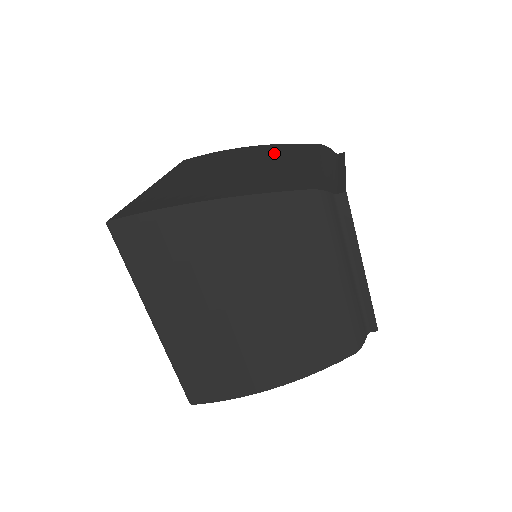
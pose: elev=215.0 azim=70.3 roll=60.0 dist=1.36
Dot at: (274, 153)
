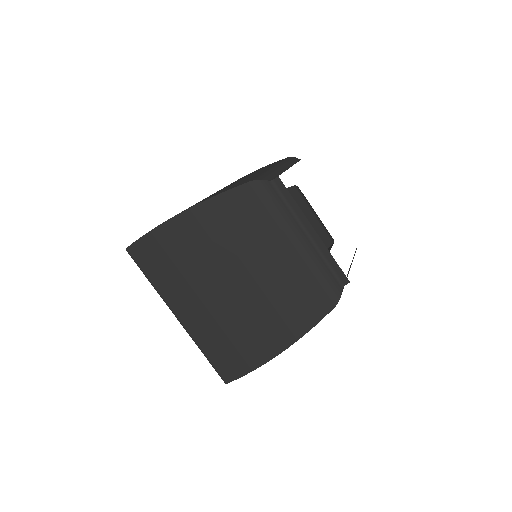
Dot at: occluded
